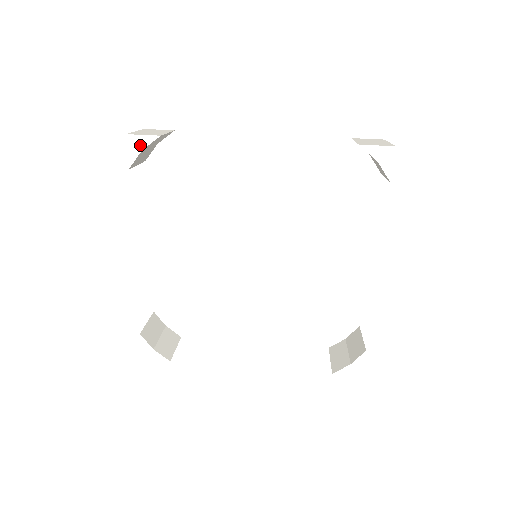
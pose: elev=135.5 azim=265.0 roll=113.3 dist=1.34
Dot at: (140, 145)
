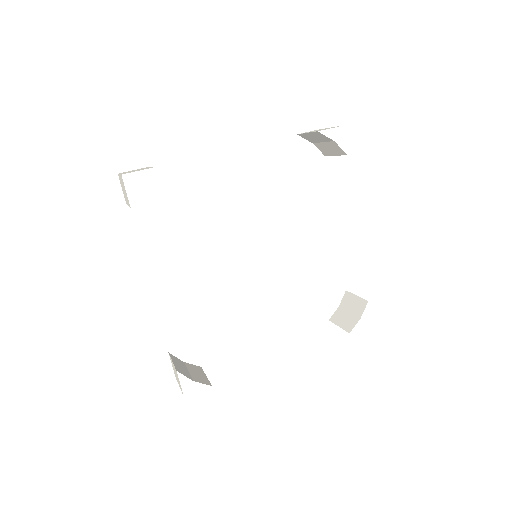
Dot at: (137, 181)
